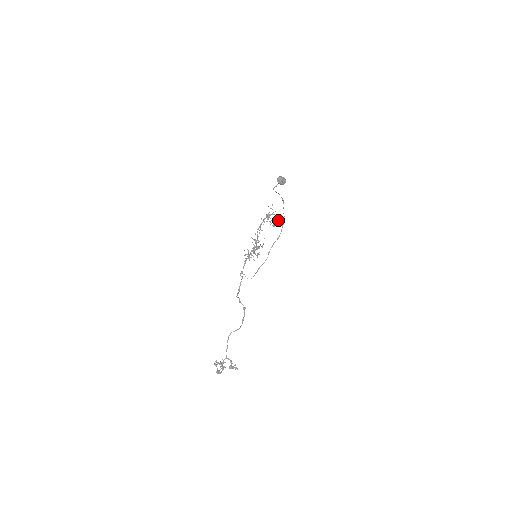
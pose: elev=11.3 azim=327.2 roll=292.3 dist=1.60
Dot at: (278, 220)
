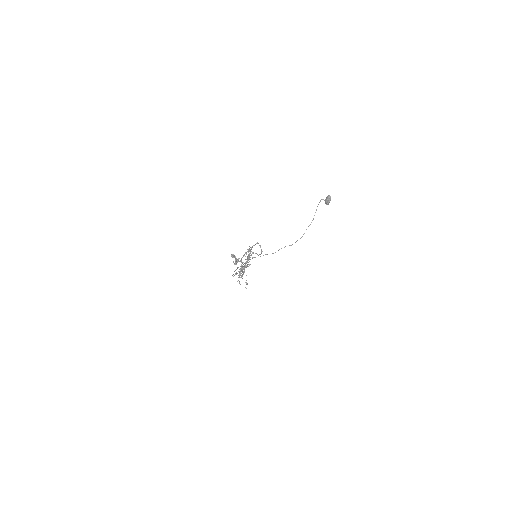
Dot at: occluded
